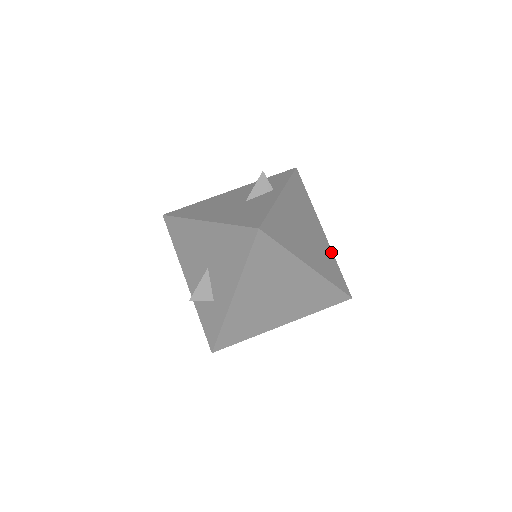
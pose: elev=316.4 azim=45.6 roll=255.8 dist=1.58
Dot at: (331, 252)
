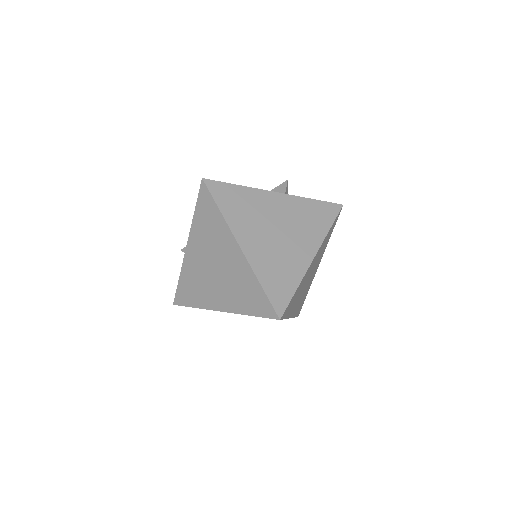
Dot at: (301, 274)
